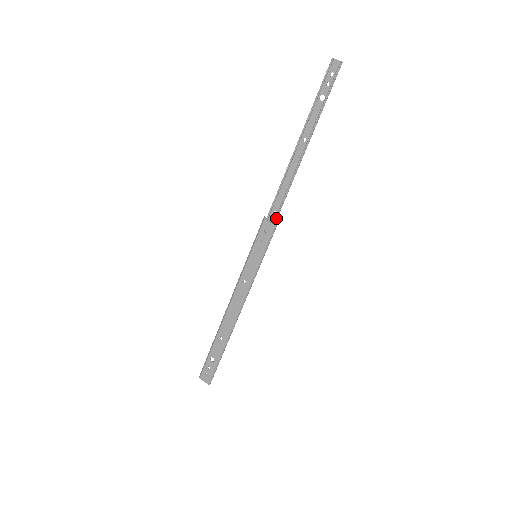
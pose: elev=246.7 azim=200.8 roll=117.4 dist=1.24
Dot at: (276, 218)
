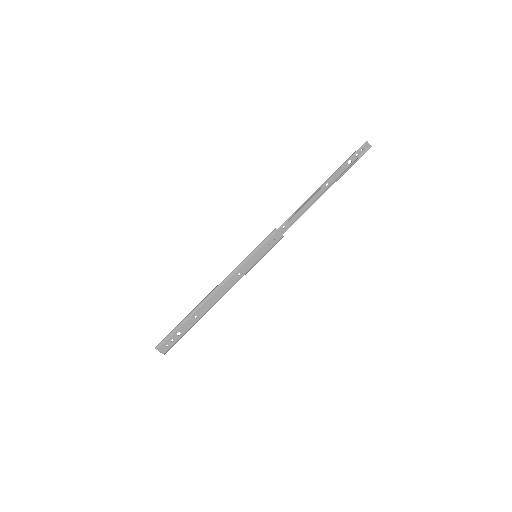
Dot at: (284, 232)
